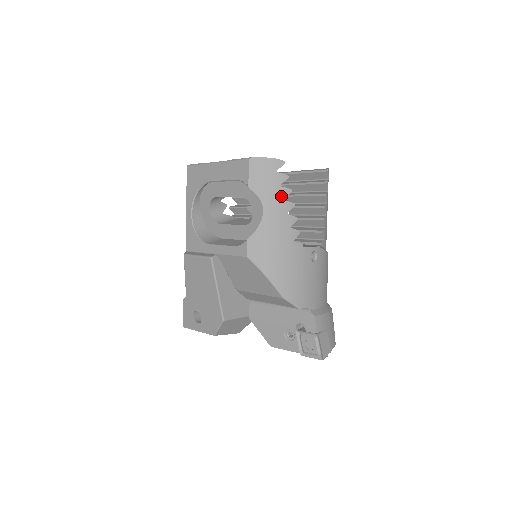
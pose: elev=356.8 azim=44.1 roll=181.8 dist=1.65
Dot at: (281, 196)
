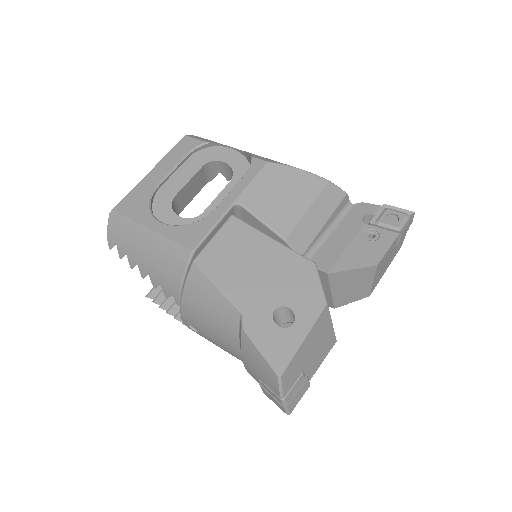
Dot at: occluded
